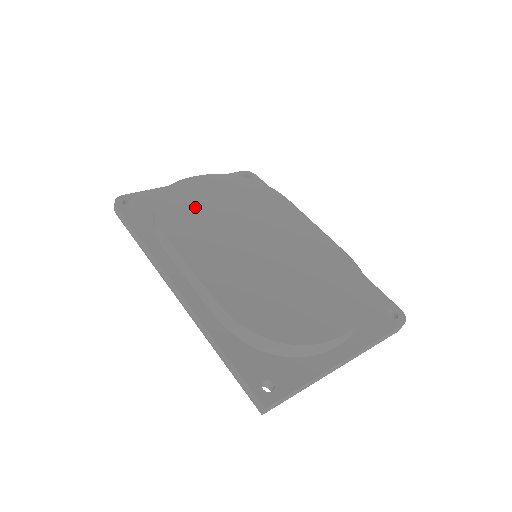
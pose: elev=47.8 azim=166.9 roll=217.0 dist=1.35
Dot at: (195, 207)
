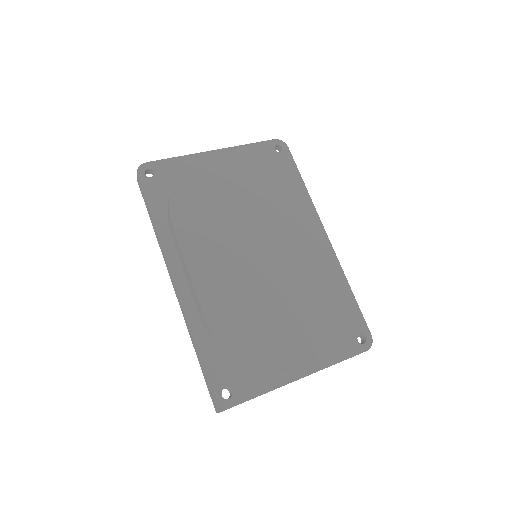
Dot at: (210, 196)
